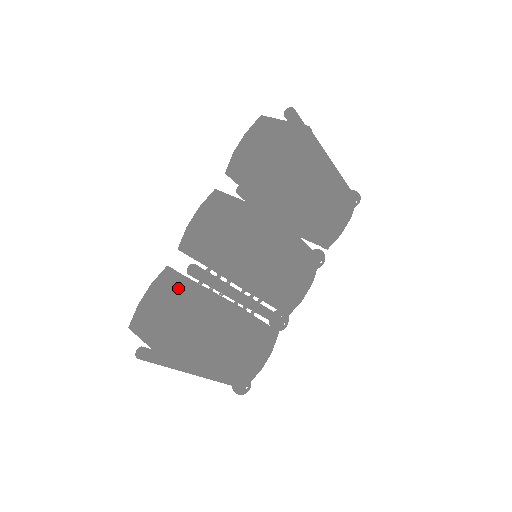
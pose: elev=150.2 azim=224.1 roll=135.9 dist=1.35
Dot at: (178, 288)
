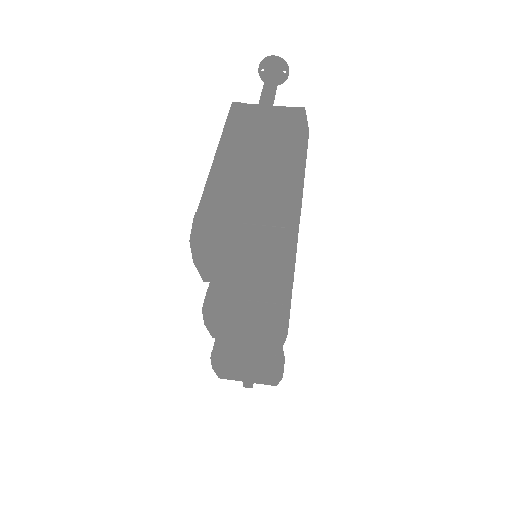
Dot at: (244, 358)
